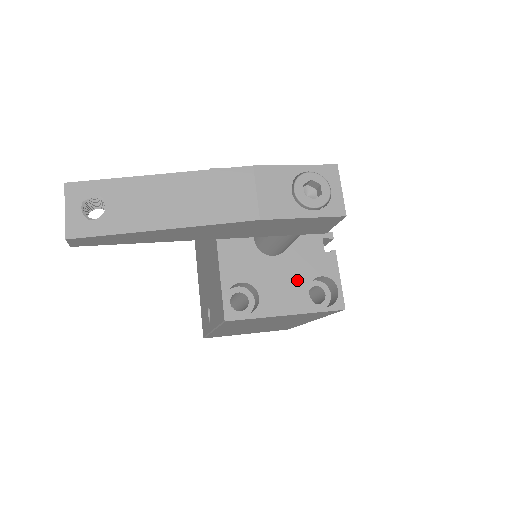
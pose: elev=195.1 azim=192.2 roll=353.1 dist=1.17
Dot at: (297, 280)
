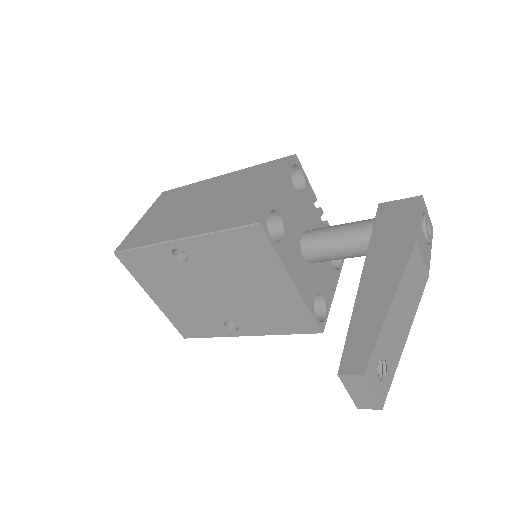
Dot at: (327, 263)
